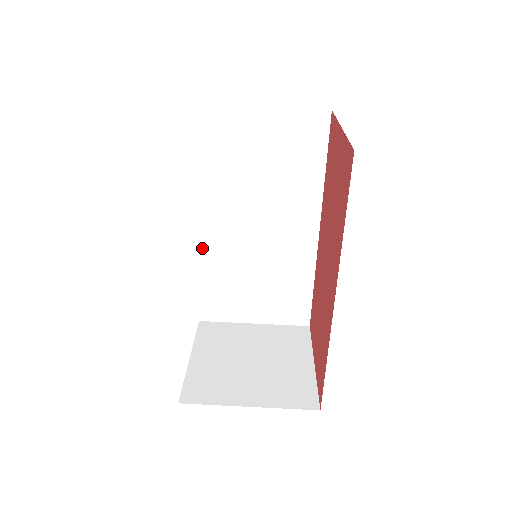
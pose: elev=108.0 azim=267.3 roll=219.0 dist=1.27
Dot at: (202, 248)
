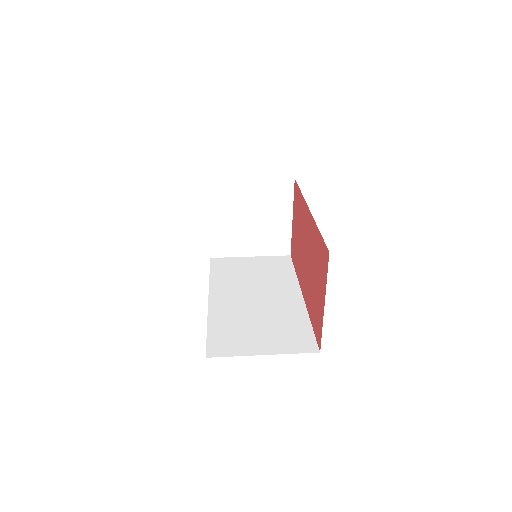
Dot at: (212, 310)
